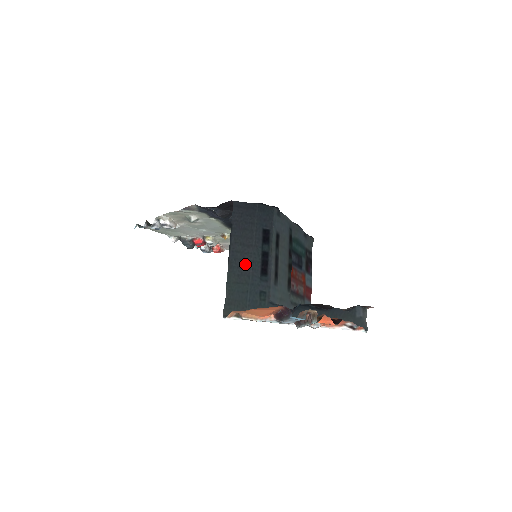
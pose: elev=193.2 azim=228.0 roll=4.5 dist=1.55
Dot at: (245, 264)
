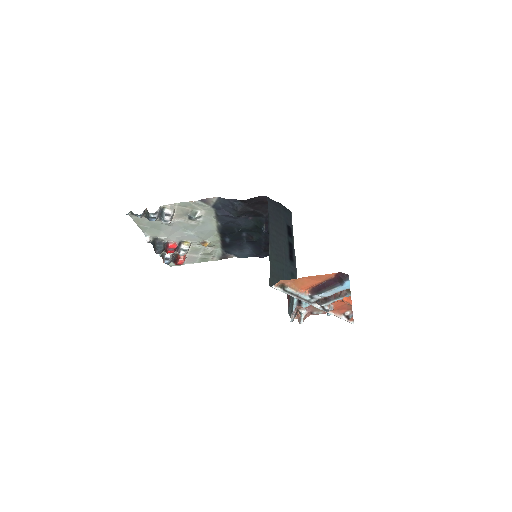
Dot at: (280, 247)
